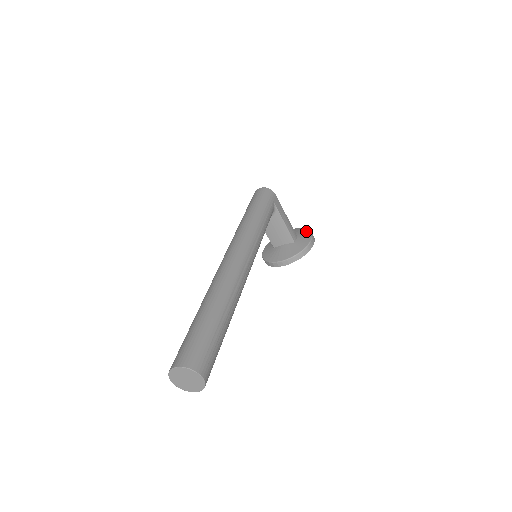
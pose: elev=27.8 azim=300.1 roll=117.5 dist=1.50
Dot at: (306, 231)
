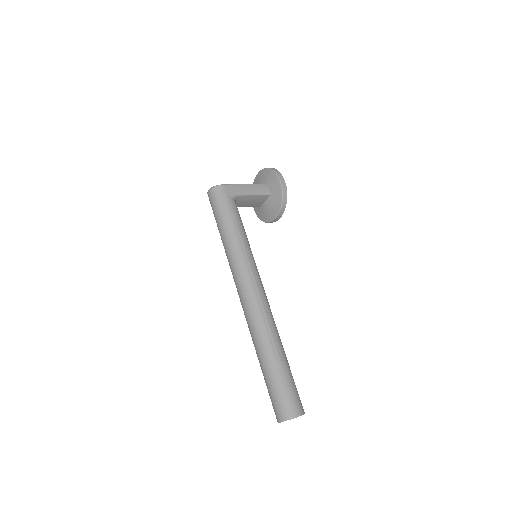
Dot at: (271, 174)
